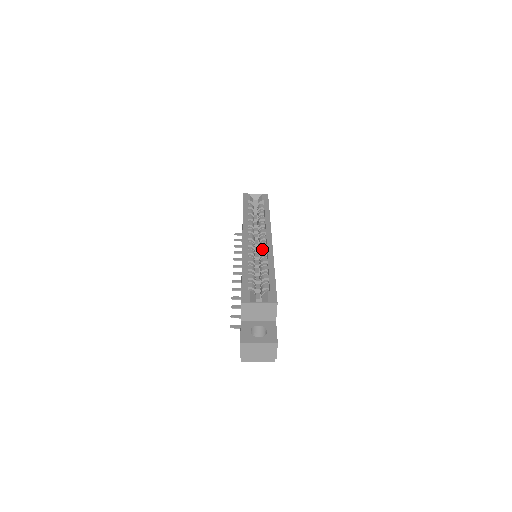
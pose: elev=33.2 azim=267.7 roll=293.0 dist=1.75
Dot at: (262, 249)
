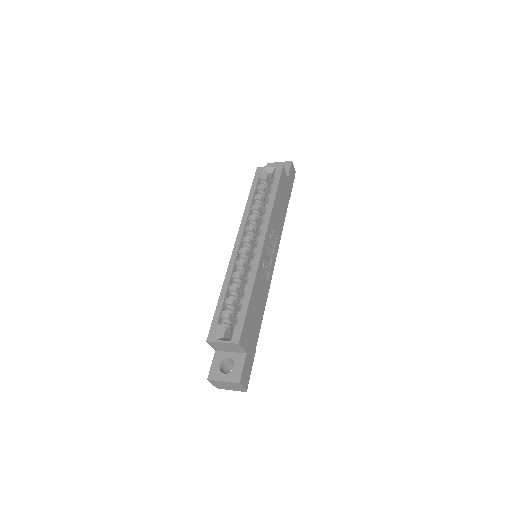
Dot at: (253, 257)
